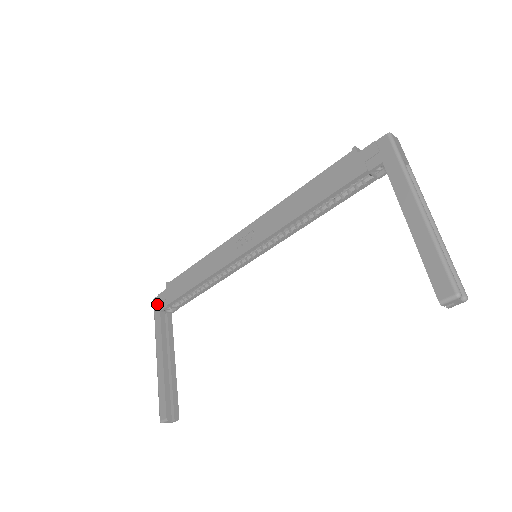
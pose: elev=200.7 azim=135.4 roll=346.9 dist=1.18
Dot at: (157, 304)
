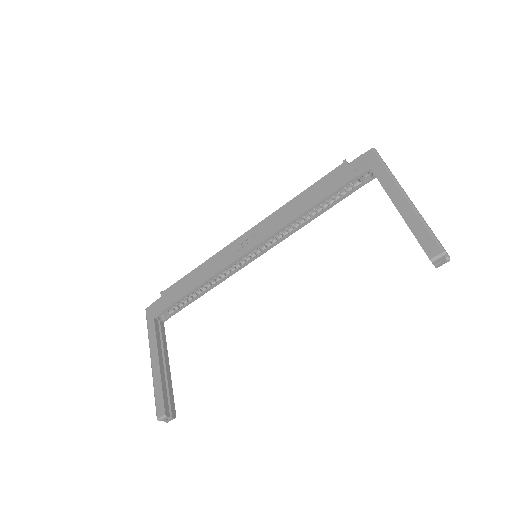
Dot at: (150, 312)
